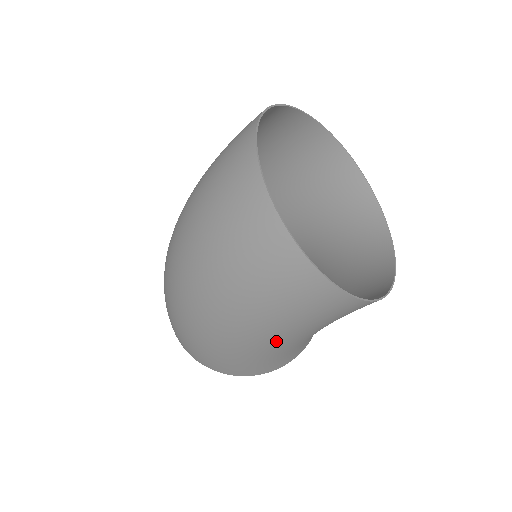
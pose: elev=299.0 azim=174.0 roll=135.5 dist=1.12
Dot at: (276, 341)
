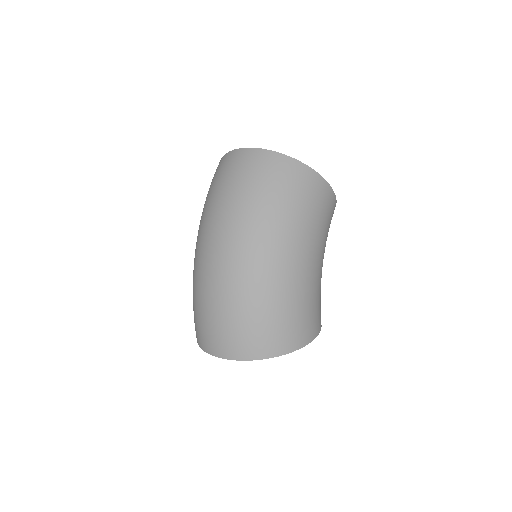
Dot at: (313, 256)
